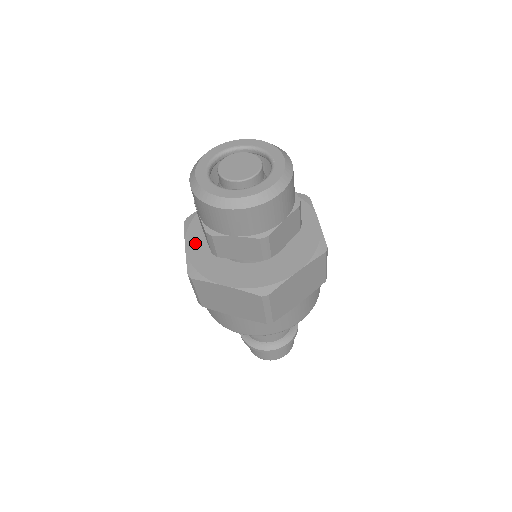
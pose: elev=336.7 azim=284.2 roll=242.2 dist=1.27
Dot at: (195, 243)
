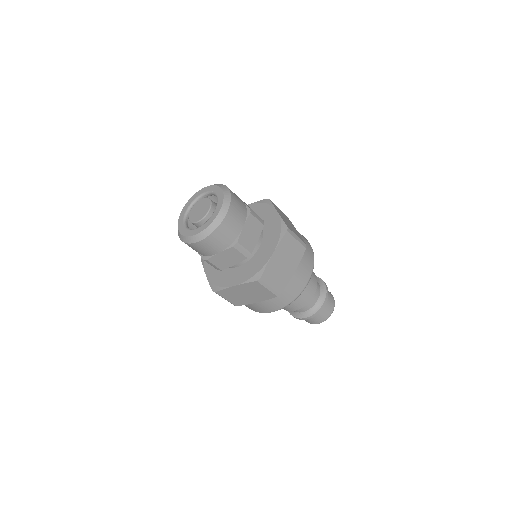
Dot at: occluded
